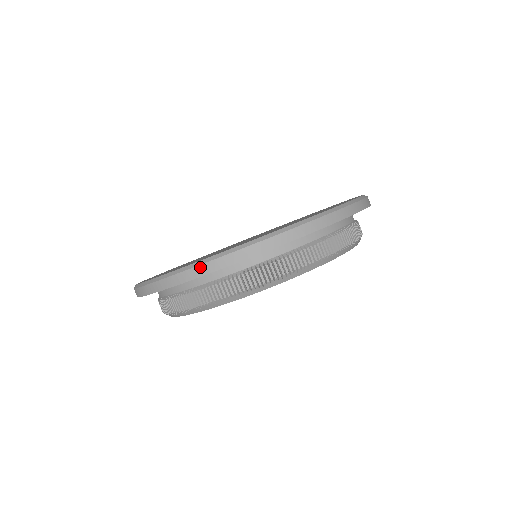
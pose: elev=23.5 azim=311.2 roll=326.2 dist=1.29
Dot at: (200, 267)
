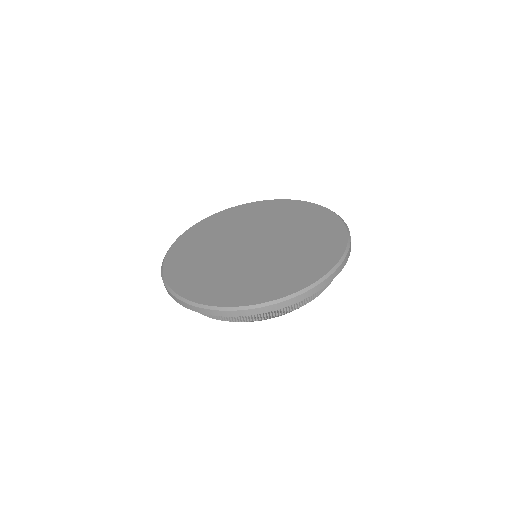
Dot at: (188, 305)
